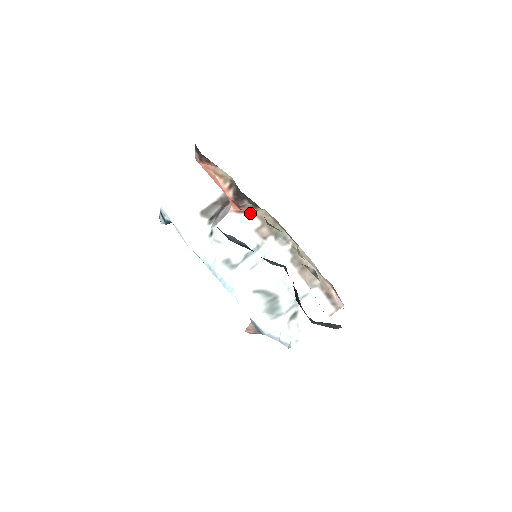
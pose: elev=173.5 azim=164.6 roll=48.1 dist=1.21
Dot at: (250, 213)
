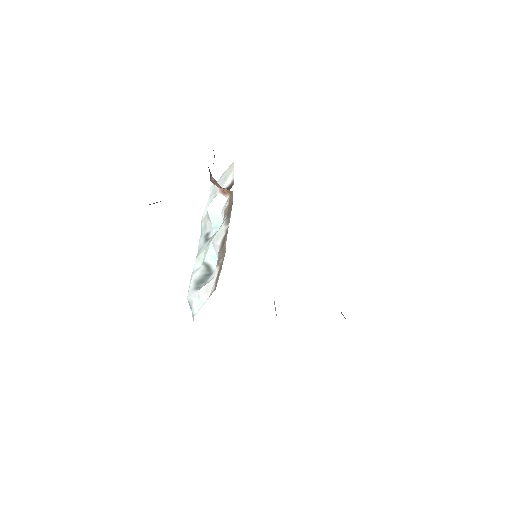
Dot at: (229, 195)
